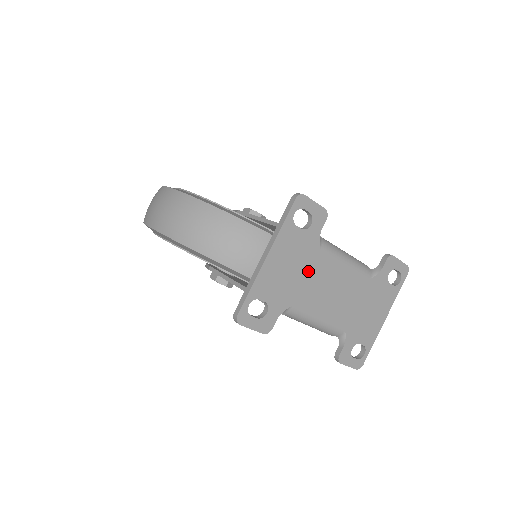
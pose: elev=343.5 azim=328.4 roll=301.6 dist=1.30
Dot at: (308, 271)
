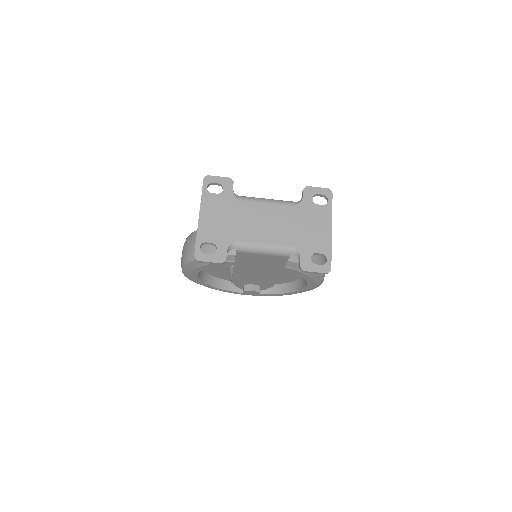
Dot at: (236, 216)
